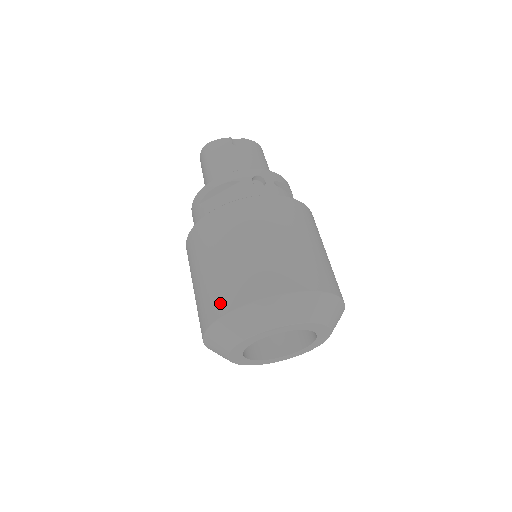
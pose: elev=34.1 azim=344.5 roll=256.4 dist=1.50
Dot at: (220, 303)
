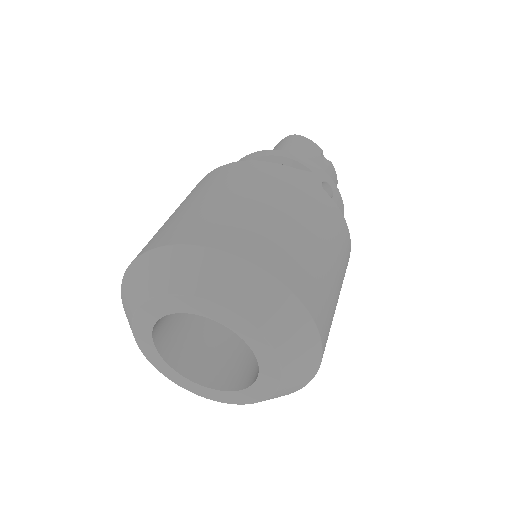
Dot at: (198, 232)
